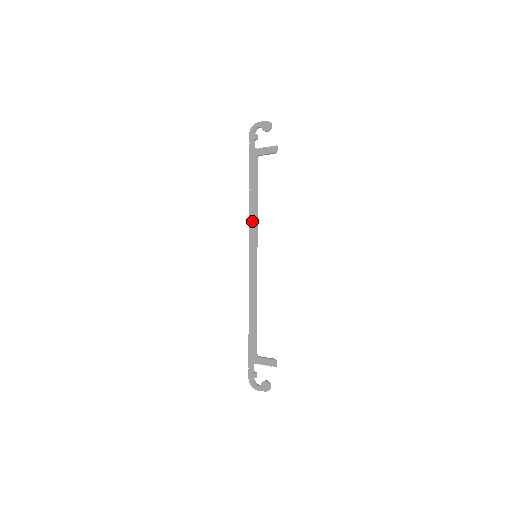
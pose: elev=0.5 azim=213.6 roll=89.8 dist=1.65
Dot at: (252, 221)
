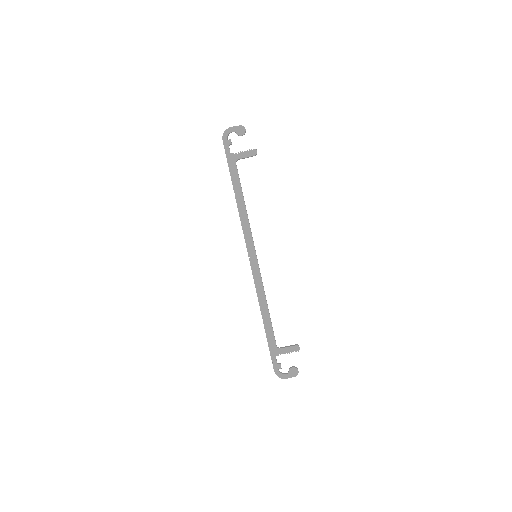
Dot at: (245, 224)
